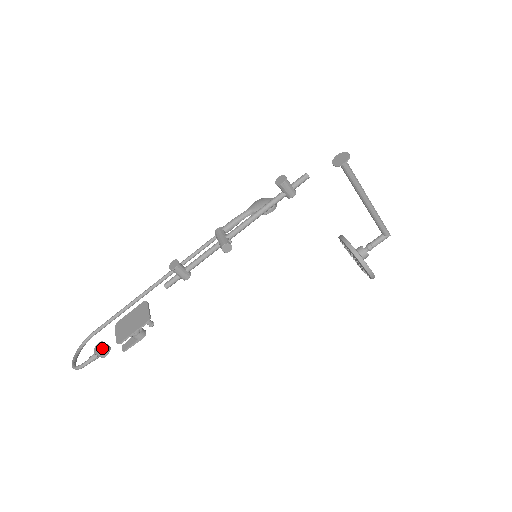
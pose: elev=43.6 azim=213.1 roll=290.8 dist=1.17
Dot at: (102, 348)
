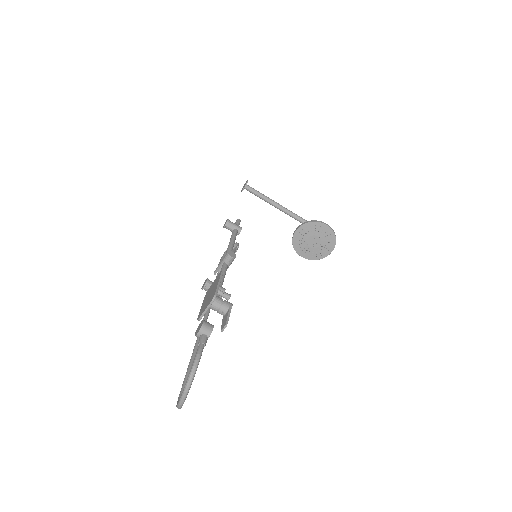
Dot at: (203, 320)
